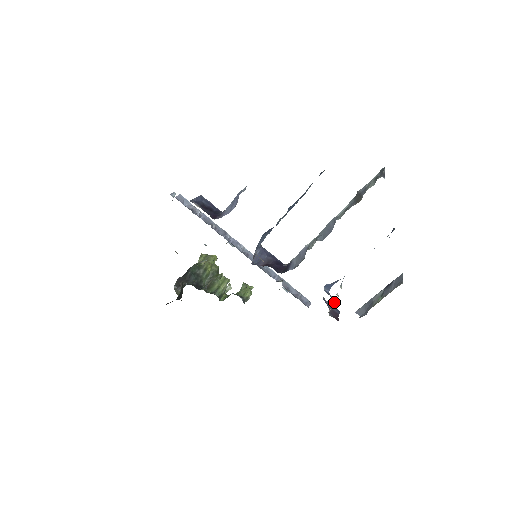
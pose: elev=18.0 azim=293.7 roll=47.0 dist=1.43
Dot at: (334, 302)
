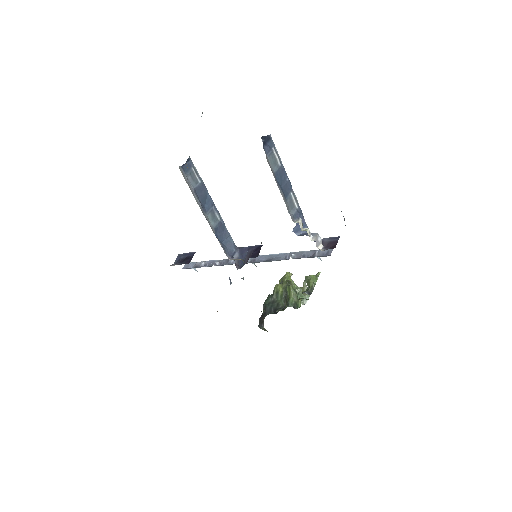
Dot at: (313, 237)
